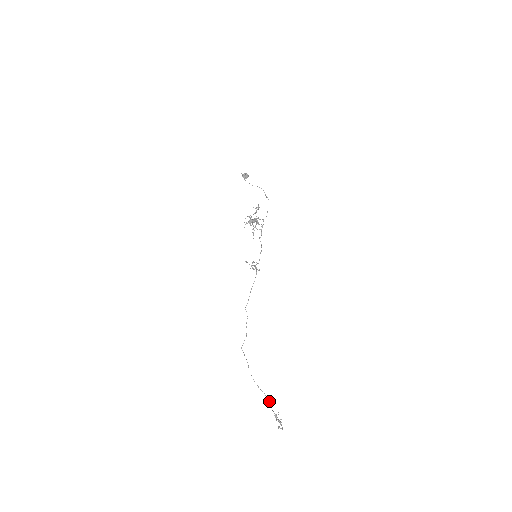
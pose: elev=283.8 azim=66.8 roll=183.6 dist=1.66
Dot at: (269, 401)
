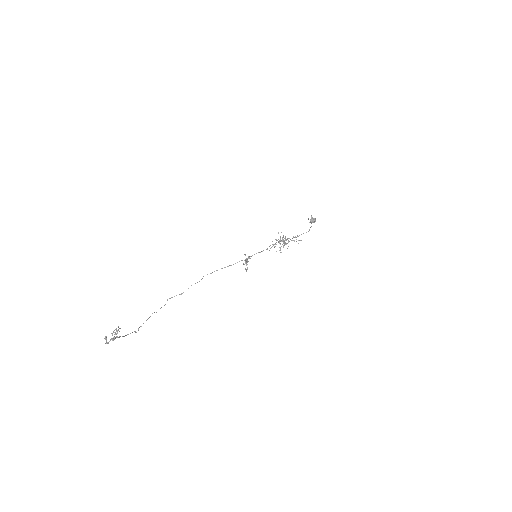
Dot at: occluded
